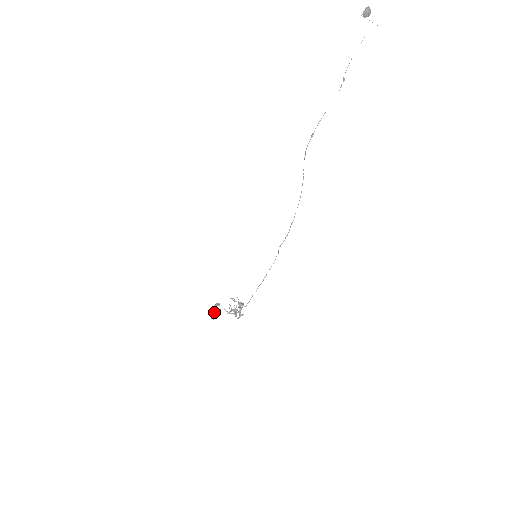
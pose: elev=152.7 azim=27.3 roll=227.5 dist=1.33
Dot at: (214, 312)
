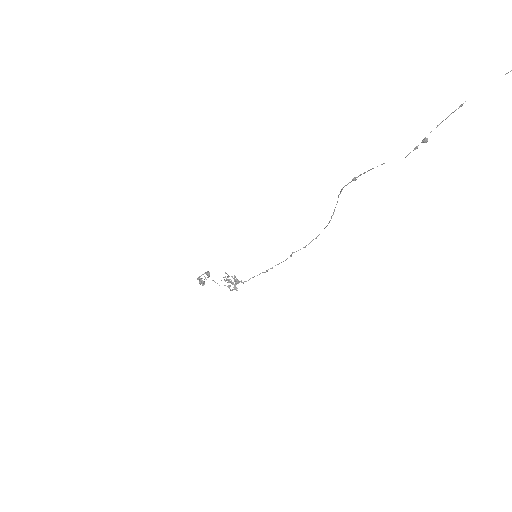
Dot at: occluded
